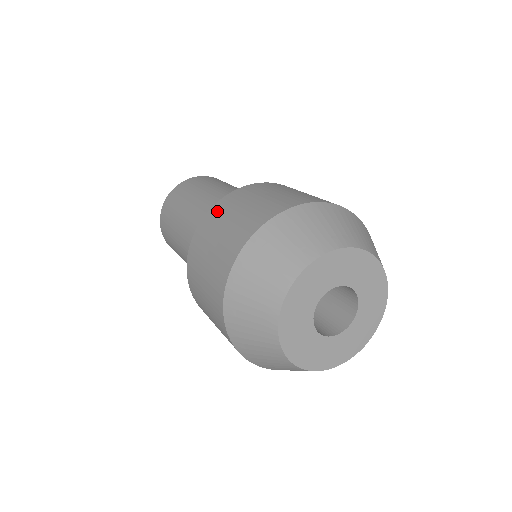
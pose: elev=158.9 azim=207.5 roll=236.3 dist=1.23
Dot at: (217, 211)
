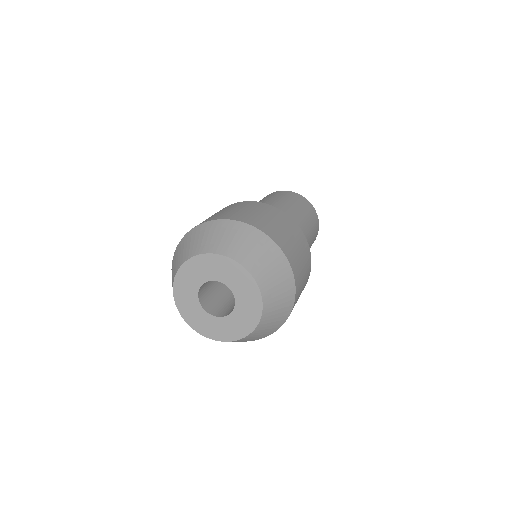
Dot at: occluded
